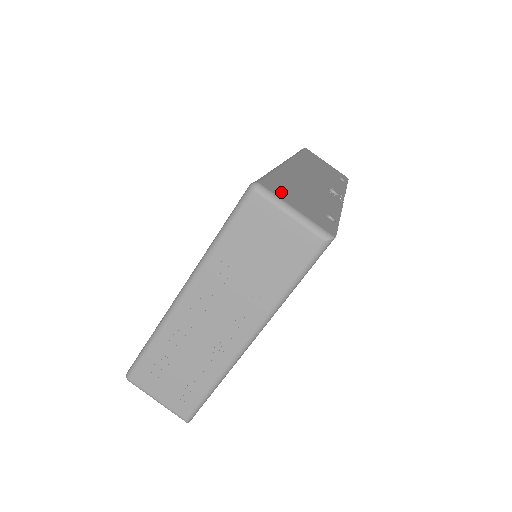
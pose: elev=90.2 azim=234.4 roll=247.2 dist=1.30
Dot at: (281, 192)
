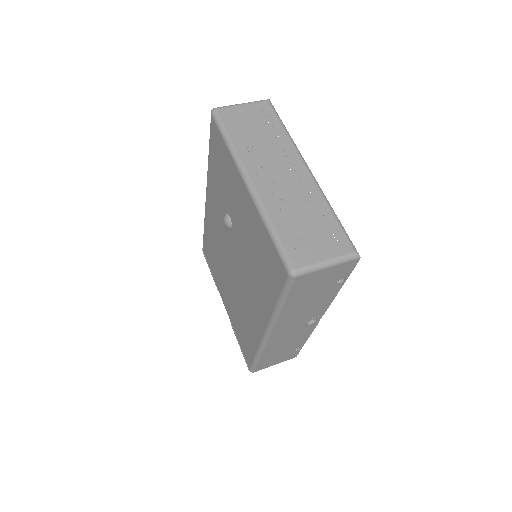
Dot at: occluded
